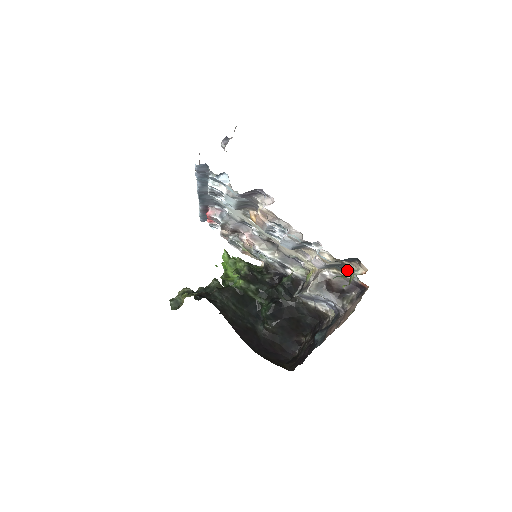
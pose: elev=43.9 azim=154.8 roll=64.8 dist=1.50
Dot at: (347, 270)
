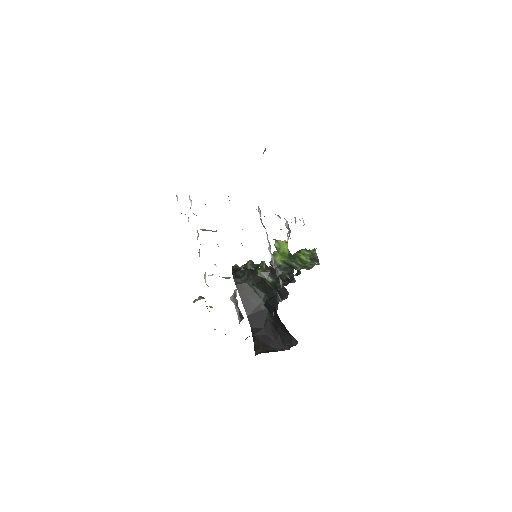
Dot at: occluded
